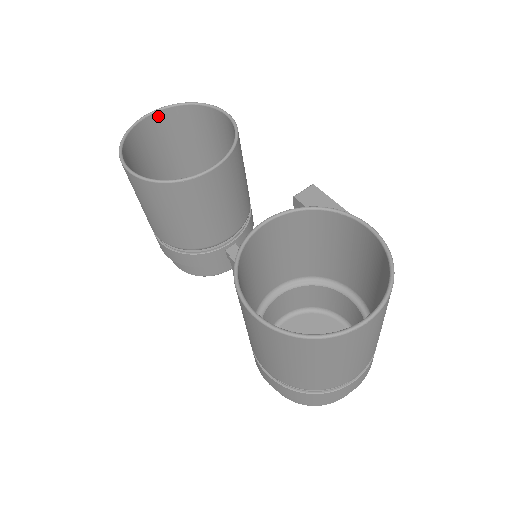
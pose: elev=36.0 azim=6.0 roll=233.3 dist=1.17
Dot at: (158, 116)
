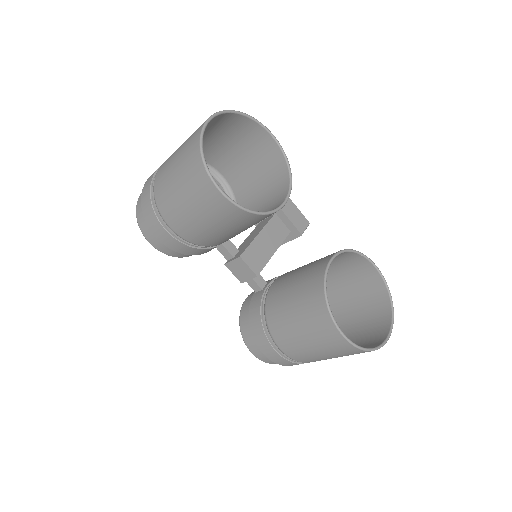
Dot at: (214, 118)
